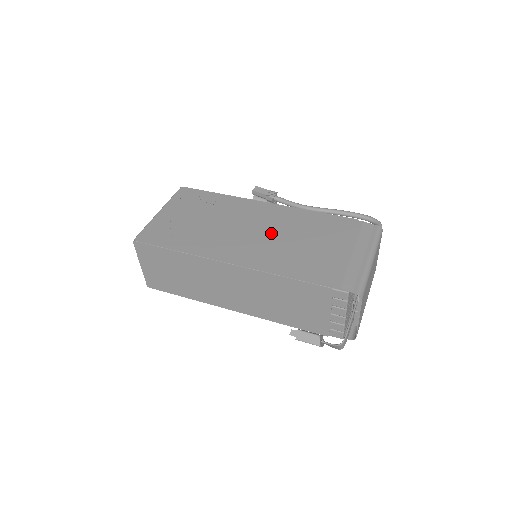
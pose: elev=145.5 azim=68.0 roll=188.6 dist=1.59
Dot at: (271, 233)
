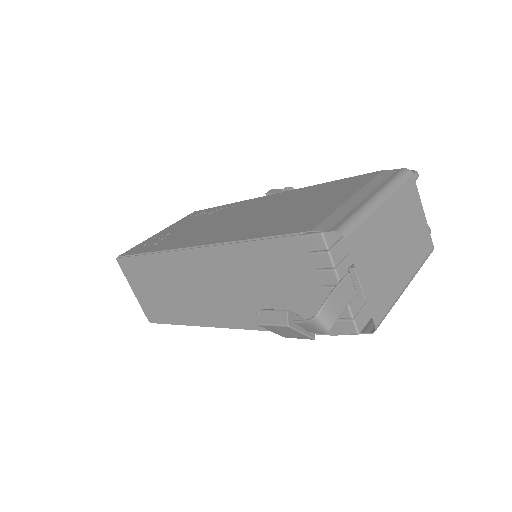
Dot at: (257, 213)
